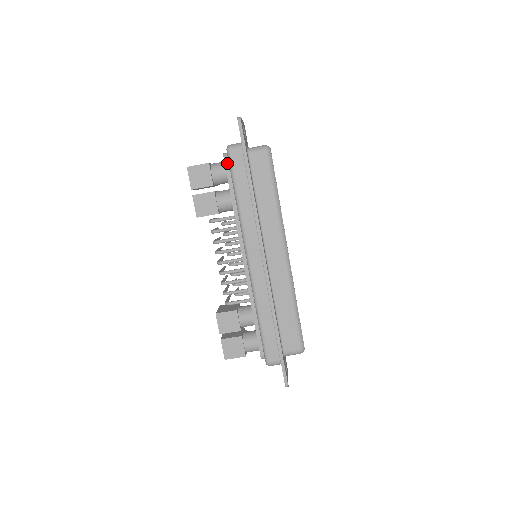
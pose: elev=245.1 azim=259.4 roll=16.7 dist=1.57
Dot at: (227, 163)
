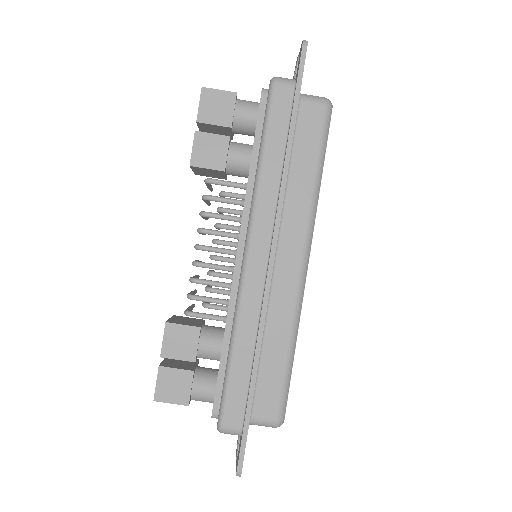
Dot at: (264, 102)
